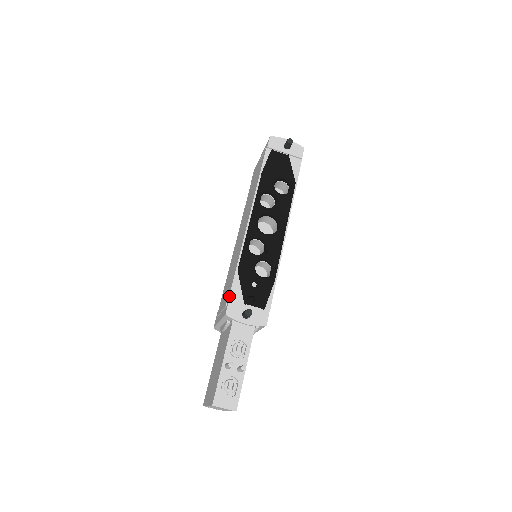
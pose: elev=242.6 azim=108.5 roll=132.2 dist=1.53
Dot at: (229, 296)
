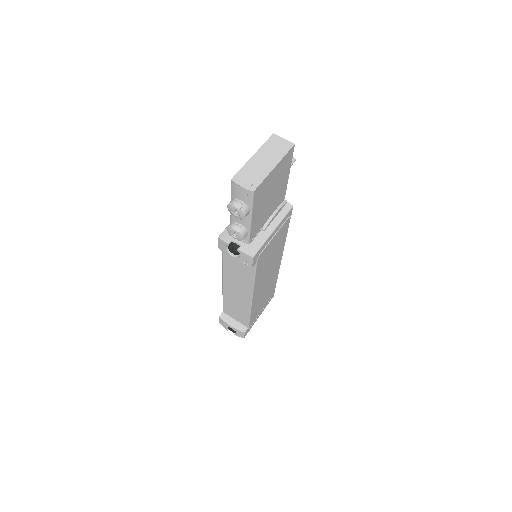
Dot at: occluded
